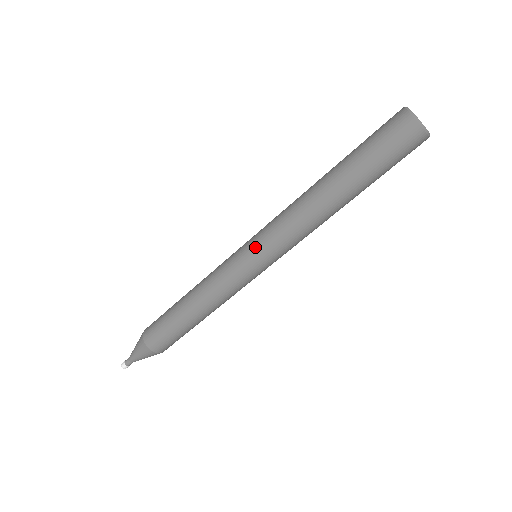
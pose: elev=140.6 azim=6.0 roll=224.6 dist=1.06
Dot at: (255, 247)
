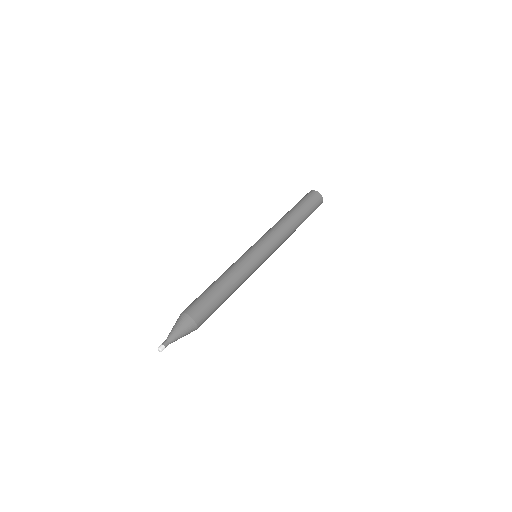
Dot at: (258, 244)
